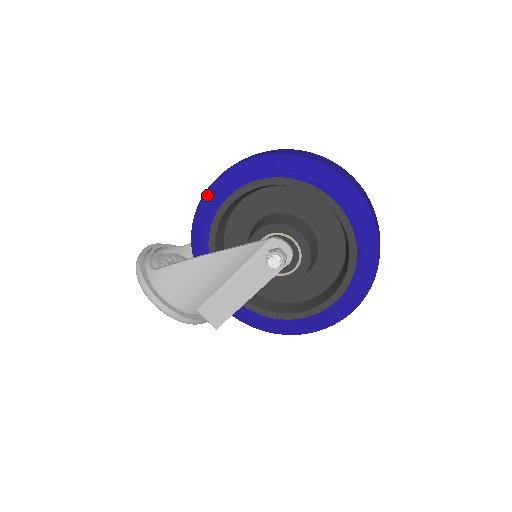
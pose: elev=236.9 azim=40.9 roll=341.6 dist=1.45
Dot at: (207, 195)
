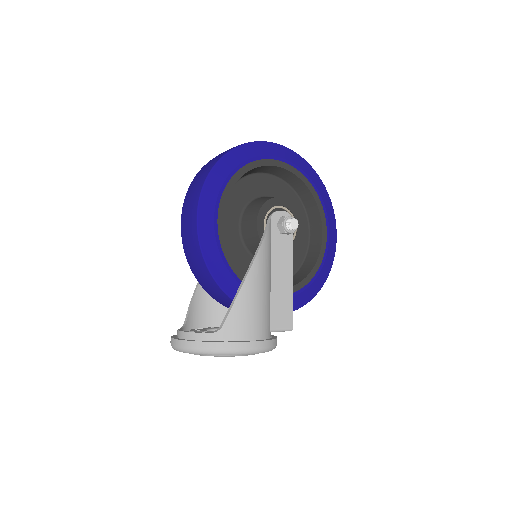
Dot at: (201, 230)
